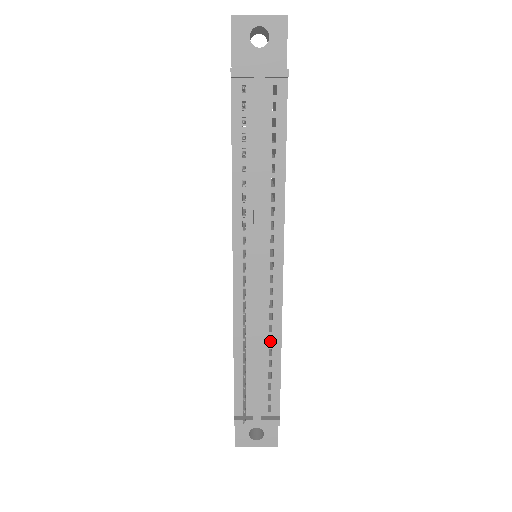
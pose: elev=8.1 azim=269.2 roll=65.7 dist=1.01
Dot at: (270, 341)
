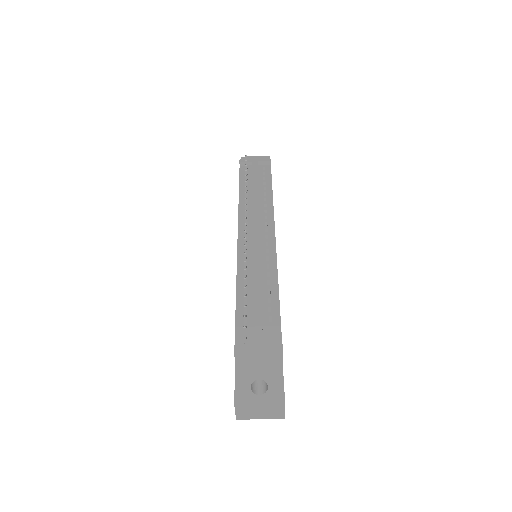
Dot at: (269, 288)
